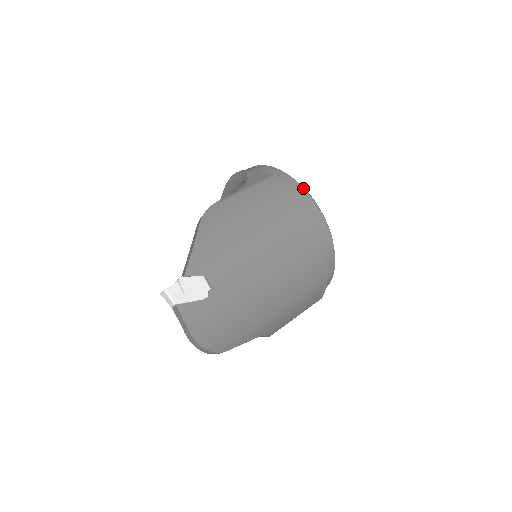
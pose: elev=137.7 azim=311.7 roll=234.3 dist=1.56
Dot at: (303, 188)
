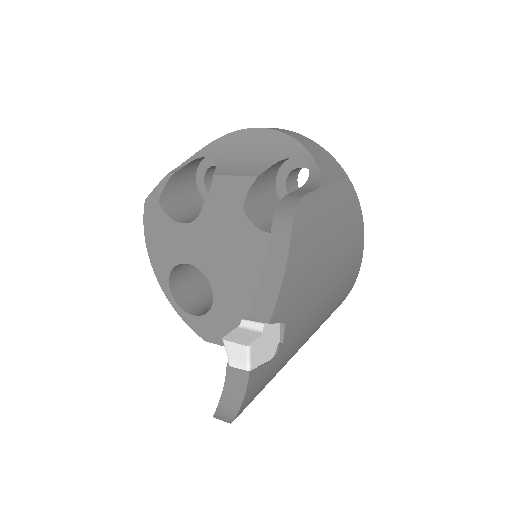
Dot at: occluded
